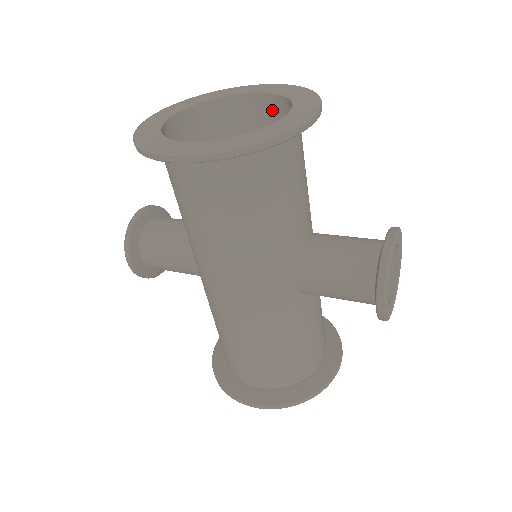
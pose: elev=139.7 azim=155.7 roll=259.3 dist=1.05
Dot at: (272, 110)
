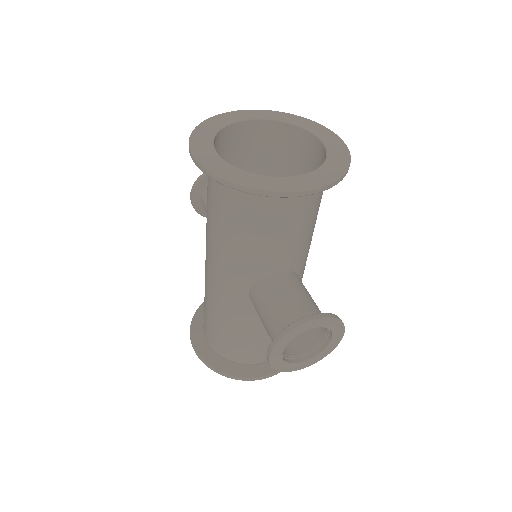
Dot at: (323, 162)
